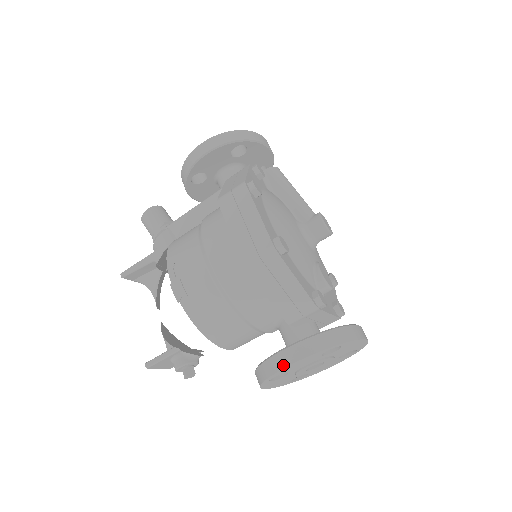
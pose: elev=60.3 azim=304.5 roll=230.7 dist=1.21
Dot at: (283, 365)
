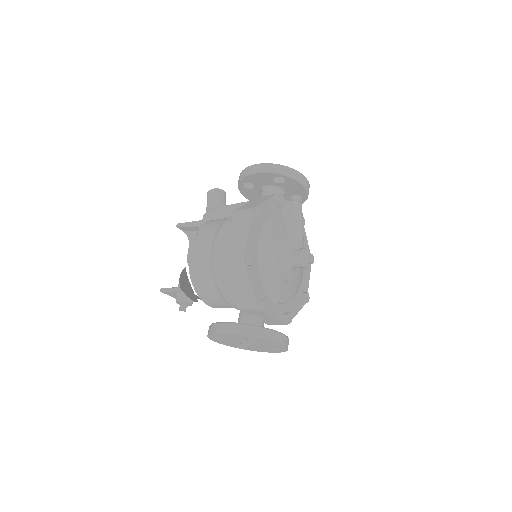
Dot at: (219, 331)
